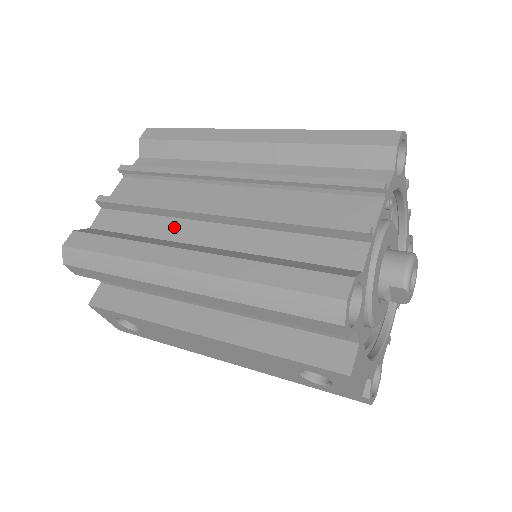
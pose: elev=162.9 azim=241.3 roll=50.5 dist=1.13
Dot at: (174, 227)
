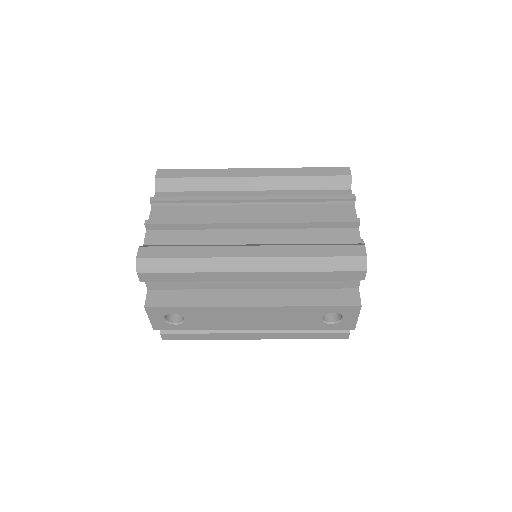
Dot at: (221, 235)
